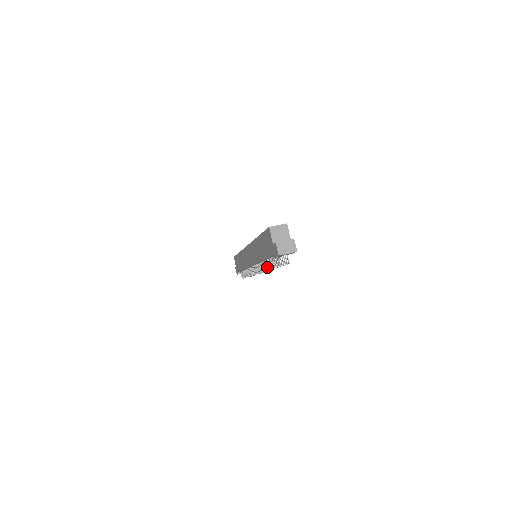
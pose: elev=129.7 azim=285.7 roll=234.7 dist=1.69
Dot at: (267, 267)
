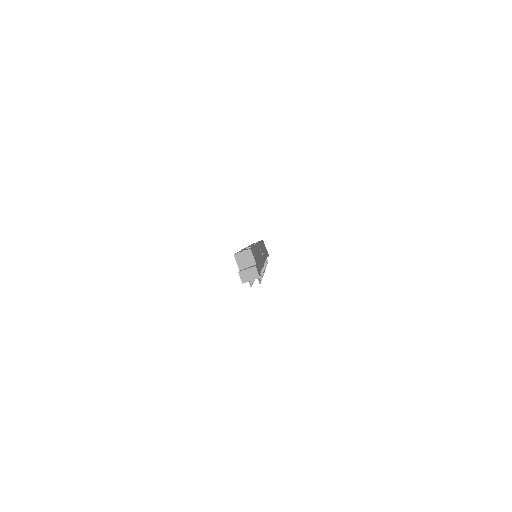
Dot at: occluded
